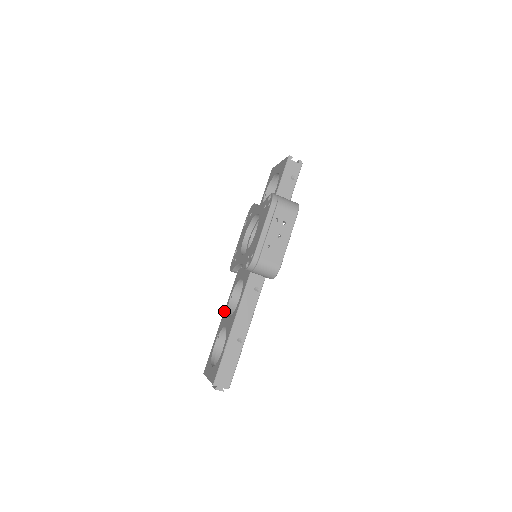
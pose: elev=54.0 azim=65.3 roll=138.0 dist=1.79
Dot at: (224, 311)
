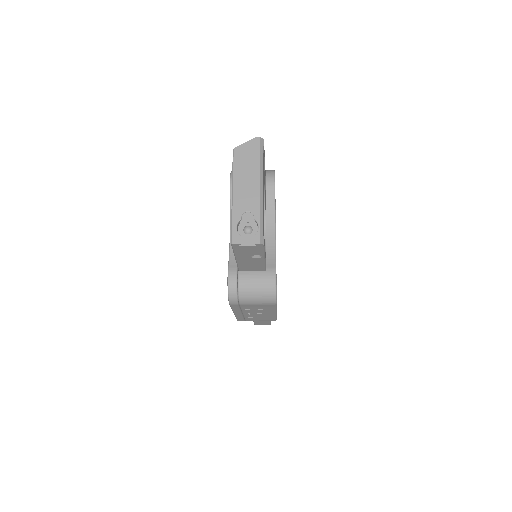
Dot at: occluded
